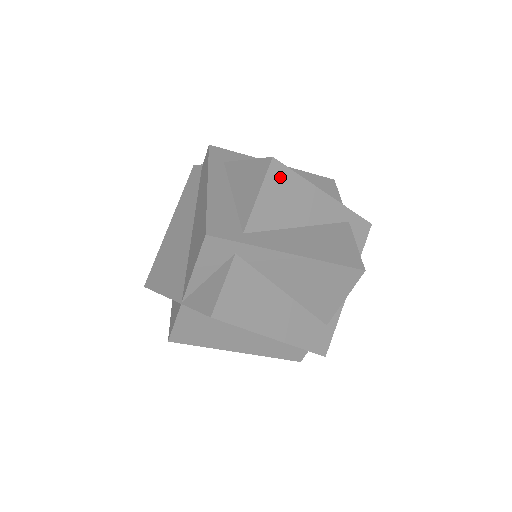
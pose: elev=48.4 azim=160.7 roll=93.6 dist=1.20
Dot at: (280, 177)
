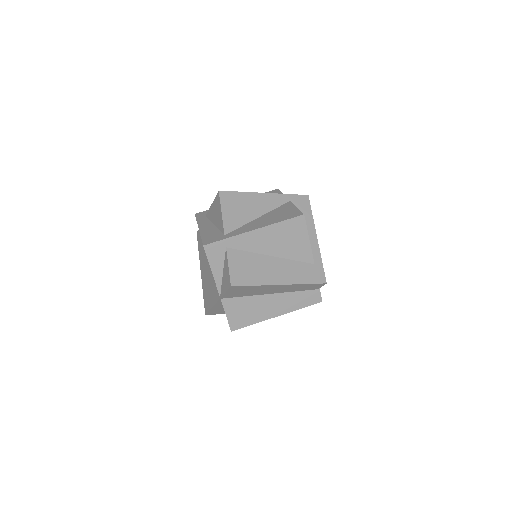
Dot at: (229, 198)
